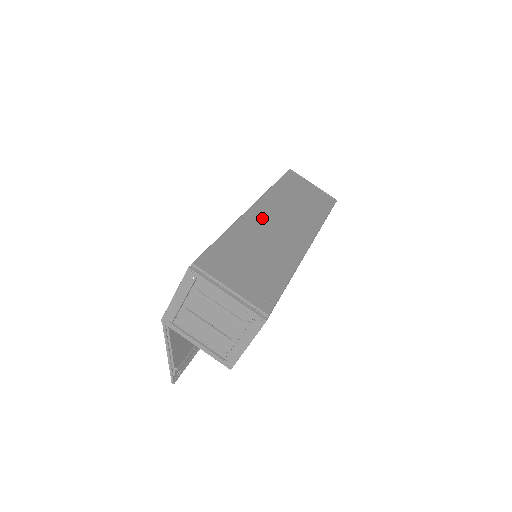
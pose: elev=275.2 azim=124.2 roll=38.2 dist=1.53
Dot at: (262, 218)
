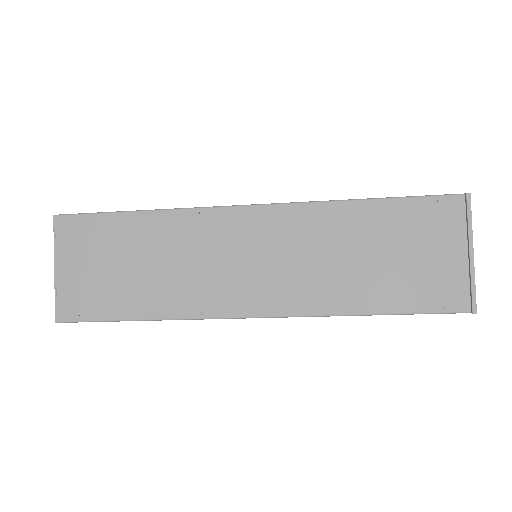
Dot at: (232, 231)
